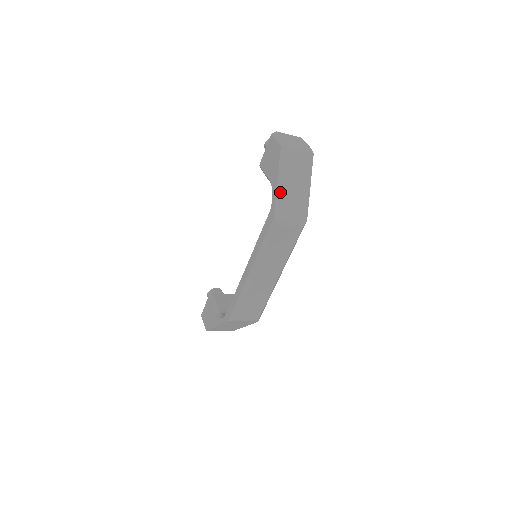
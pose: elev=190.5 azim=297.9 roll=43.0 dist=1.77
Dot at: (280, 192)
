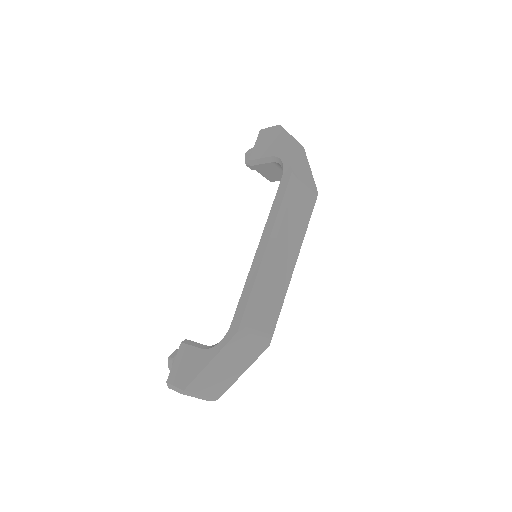
Dot at: (290, 157)
